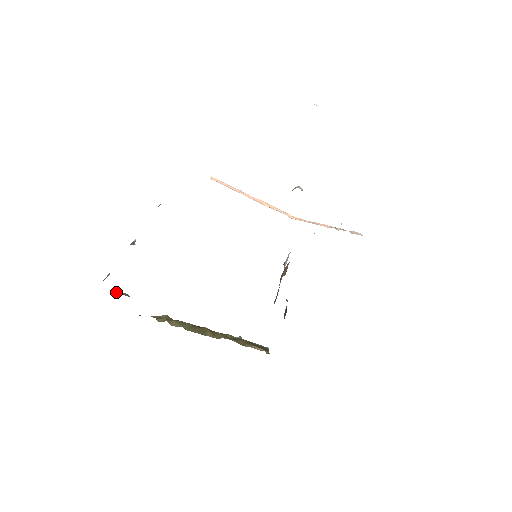
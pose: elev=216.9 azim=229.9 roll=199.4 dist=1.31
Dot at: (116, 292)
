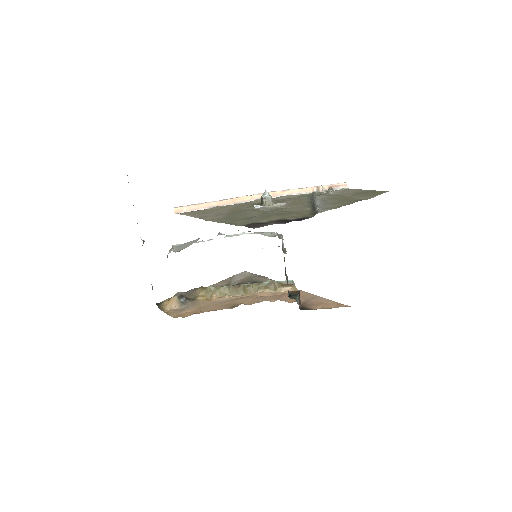
Dot at: (171, 308)
